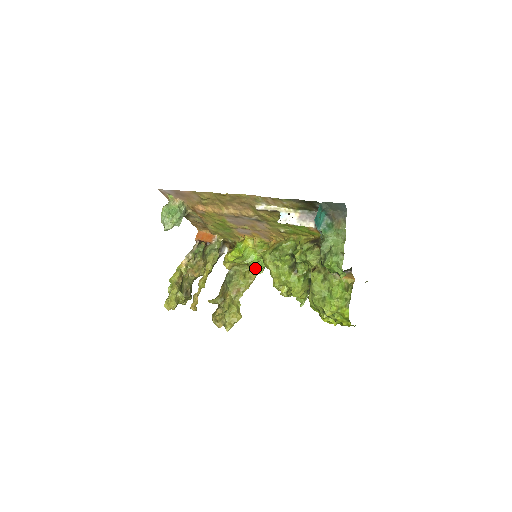
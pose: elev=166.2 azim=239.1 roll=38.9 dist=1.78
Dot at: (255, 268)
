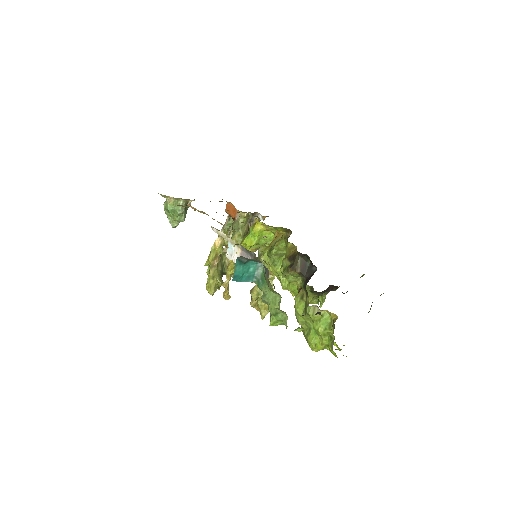
Dot at: occluded
